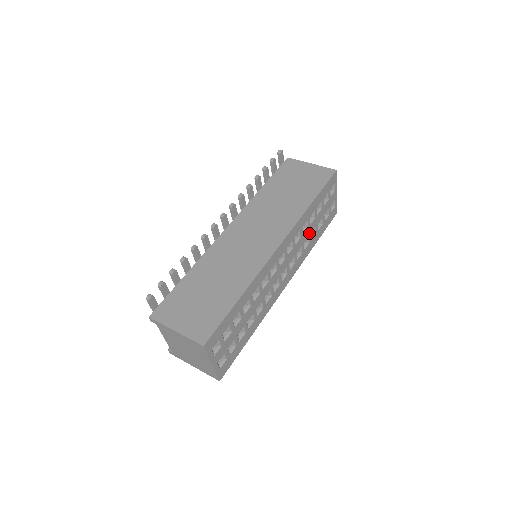
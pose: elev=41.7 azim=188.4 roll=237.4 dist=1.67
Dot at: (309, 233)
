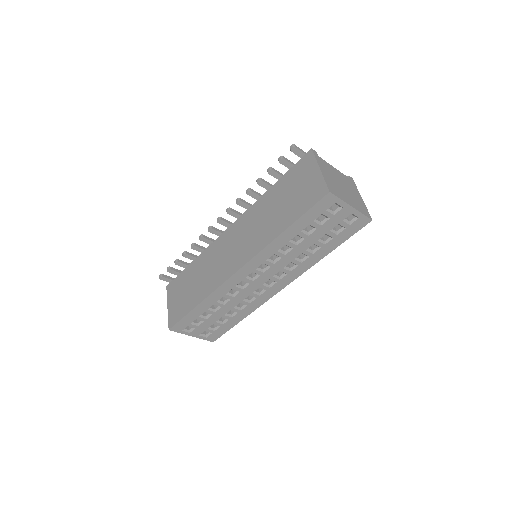
Dot at: (302, 251)
